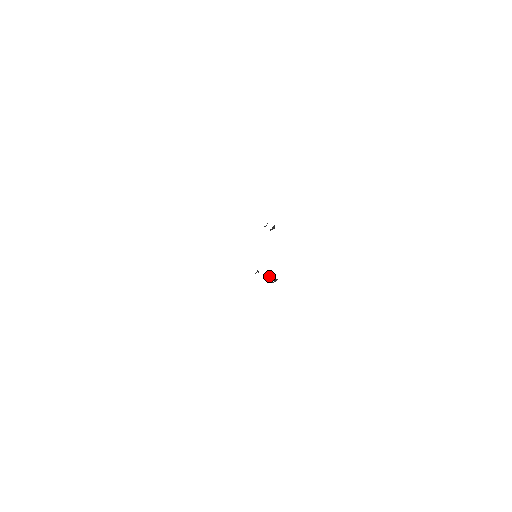
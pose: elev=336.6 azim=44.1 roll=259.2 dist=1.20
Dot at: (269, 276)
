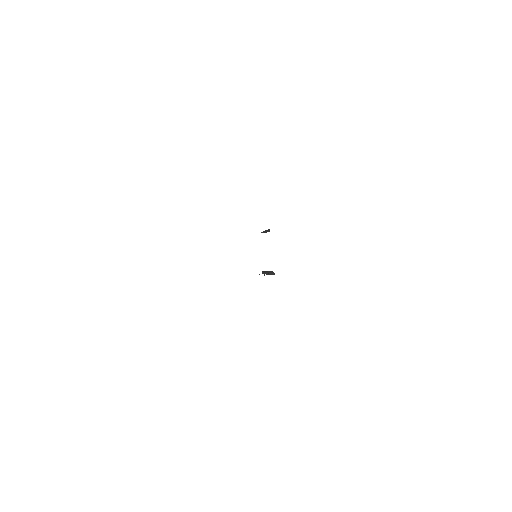
Dot at: (266, 271)
